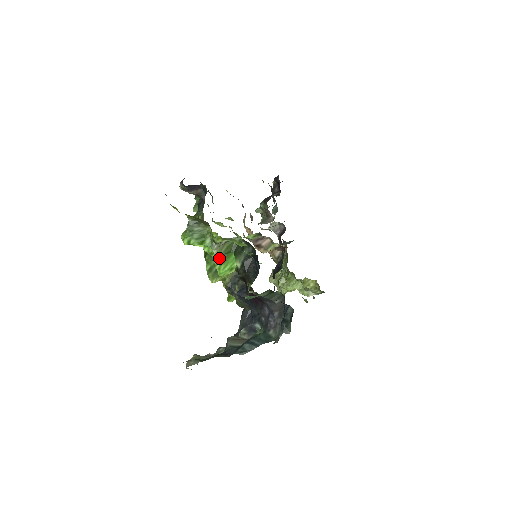
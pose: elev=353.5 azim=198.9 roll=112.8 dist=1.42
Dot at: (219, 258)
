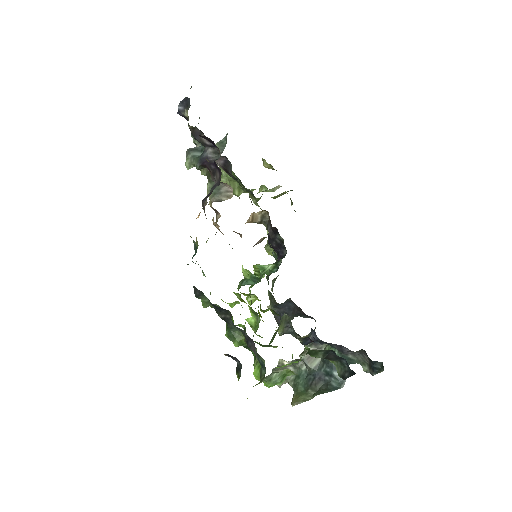
Dot at: (294, 362)
